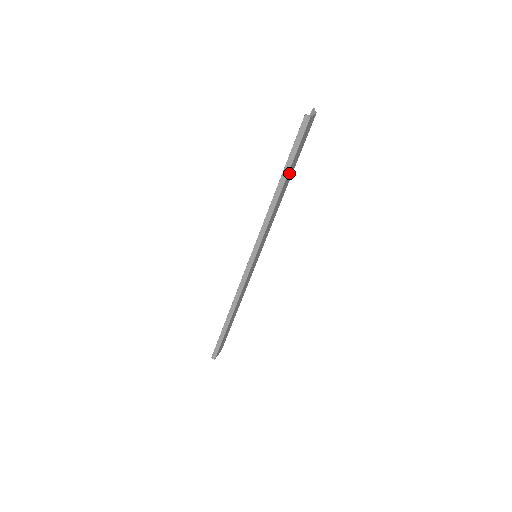
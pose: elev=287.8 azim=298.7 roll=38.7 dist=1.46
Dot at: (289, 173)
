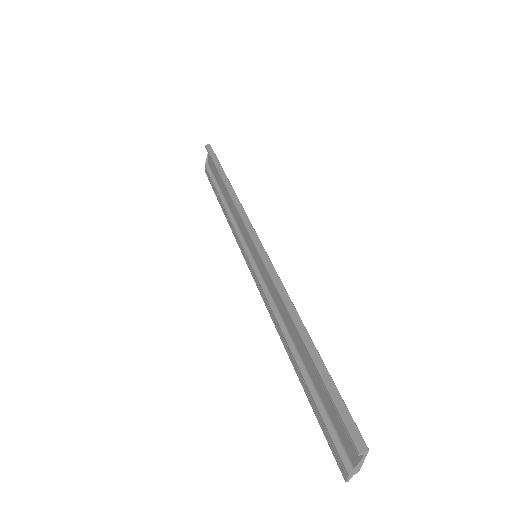
Dot at: occluded
